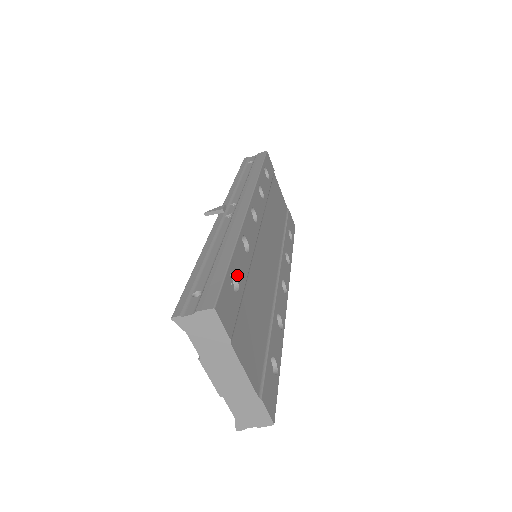
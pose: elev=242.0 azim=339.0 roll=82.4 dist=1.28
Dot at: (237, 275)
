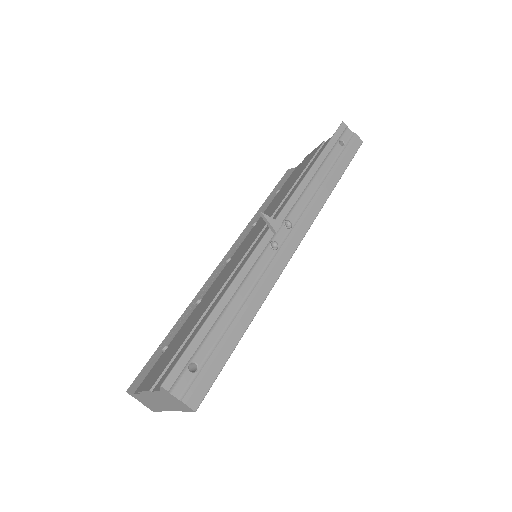
Dot at: occluded
